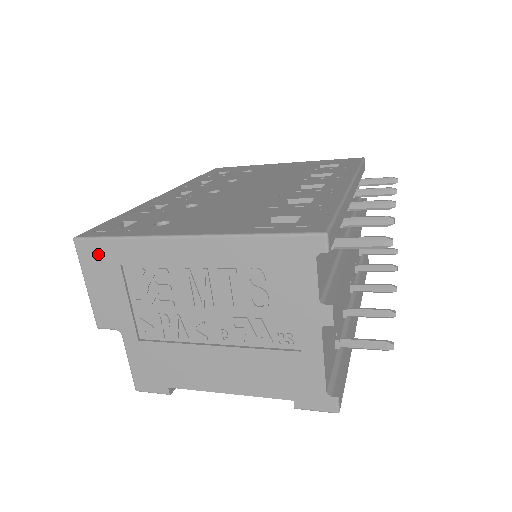
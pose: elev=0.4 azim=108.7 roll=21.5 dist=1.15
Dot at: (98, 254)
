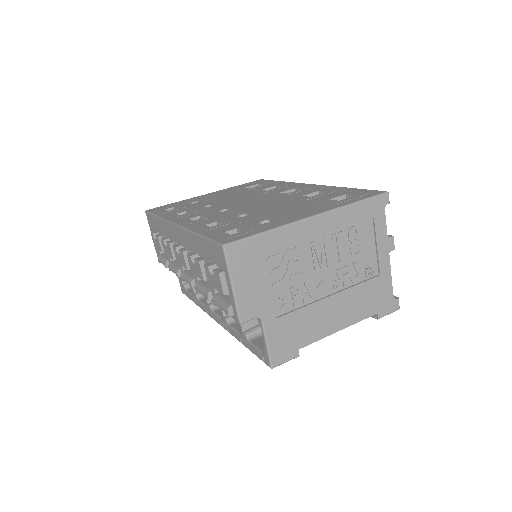
Dot at: (246, 253)
